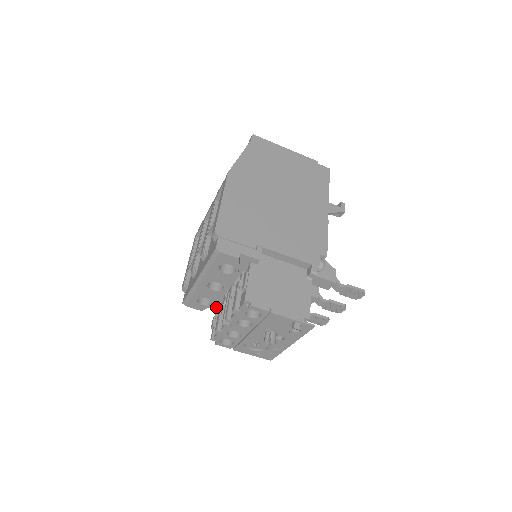
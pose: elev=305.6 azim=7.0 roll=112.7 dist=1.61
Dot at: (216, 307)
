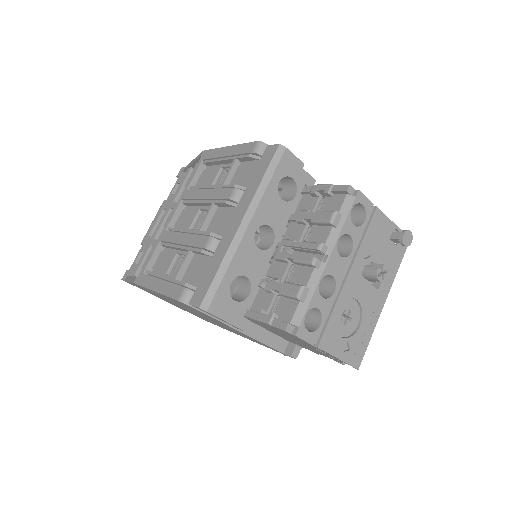
Dot at: (243, 319)
